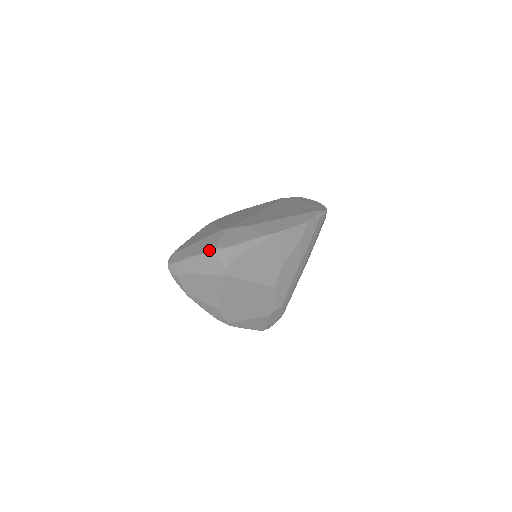
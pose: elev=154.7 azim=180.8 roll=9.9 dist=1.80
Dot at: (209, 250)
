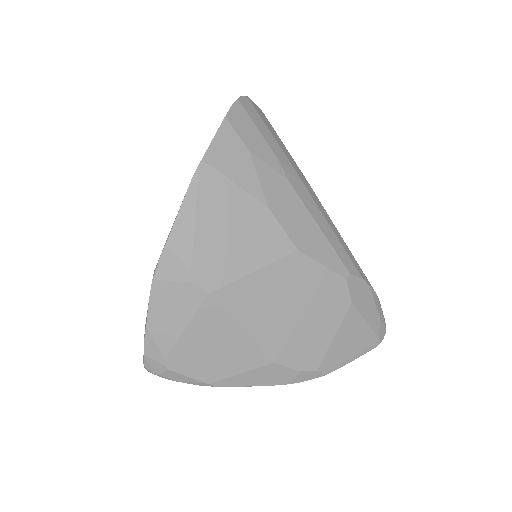
Dot at: occluded
